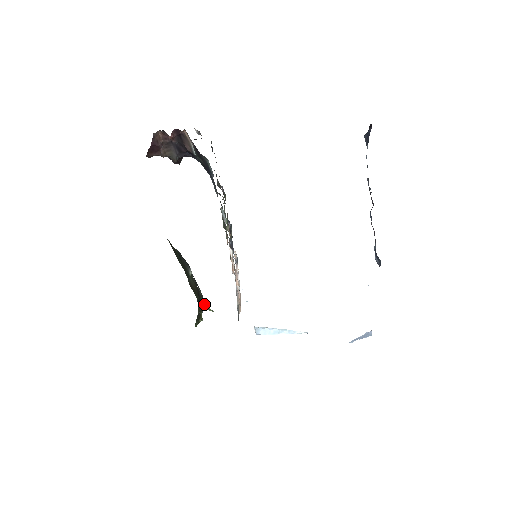
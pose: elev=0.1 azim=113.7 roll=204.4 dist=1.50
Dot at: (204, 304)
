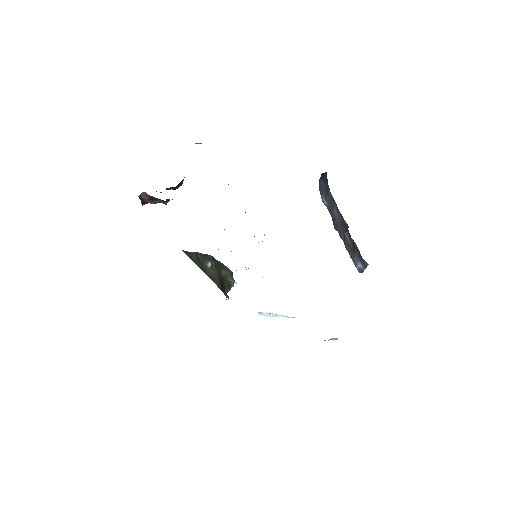
Dot at: (229, 280)
